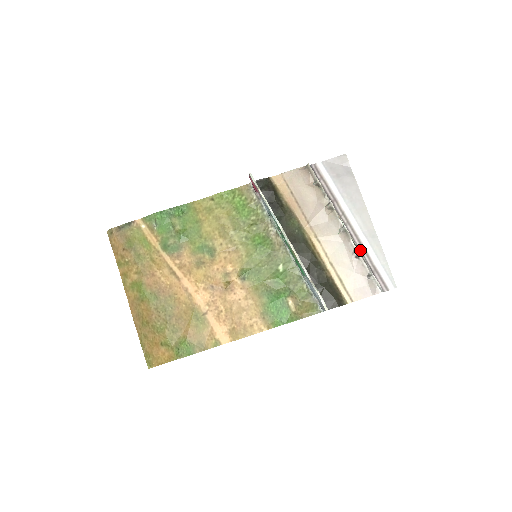
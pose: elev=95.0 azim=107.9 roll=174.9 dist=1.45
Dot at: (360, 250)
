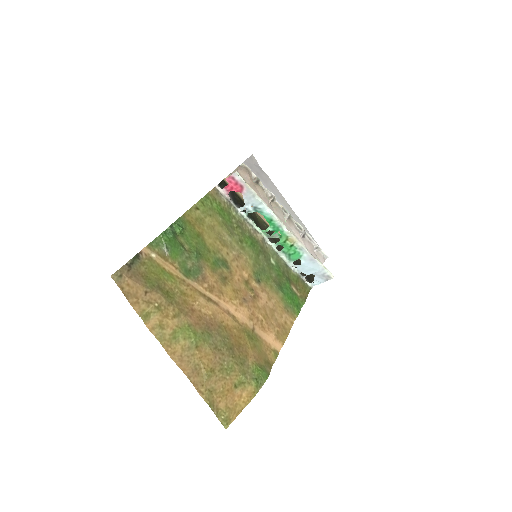
Dot at: occluded
